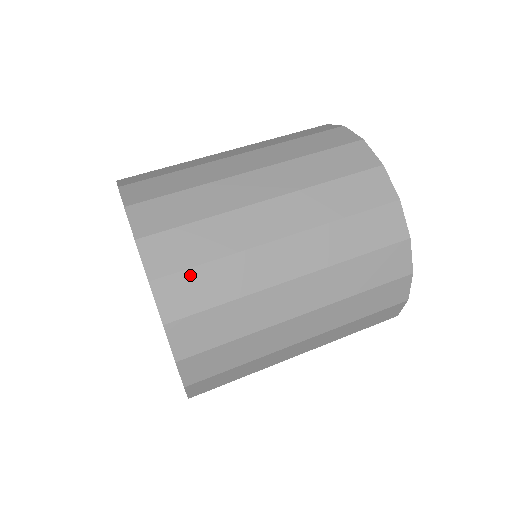
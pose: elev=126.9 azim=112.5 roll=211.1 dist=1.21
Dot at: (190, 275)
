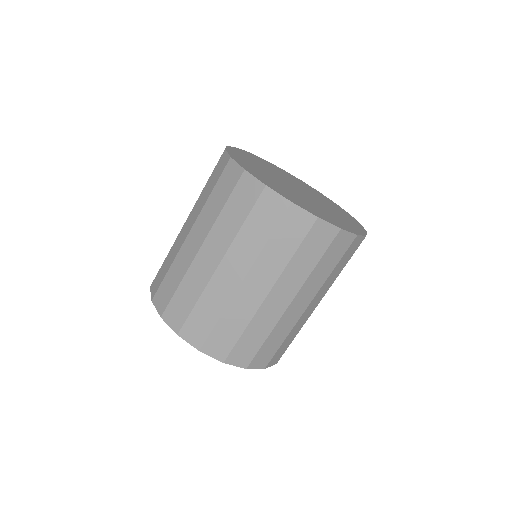
Dot at: occluded
